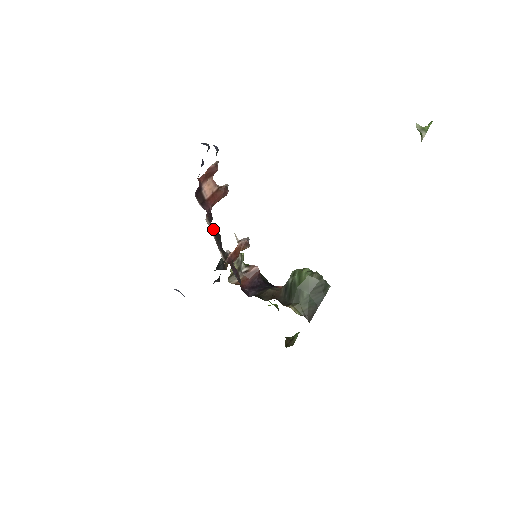
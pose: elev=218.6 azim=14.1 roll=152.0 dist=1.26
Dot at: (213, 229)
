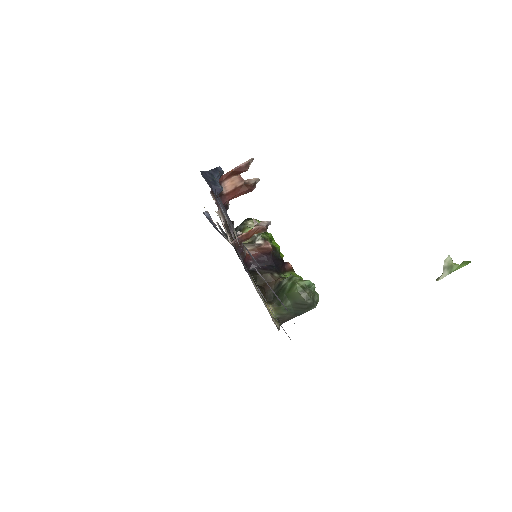
Dot at: occluded
